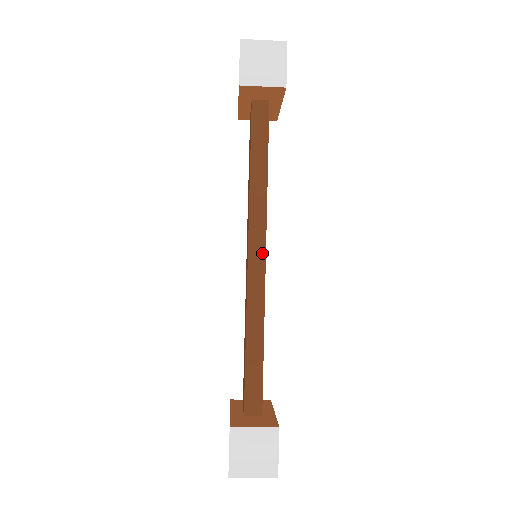
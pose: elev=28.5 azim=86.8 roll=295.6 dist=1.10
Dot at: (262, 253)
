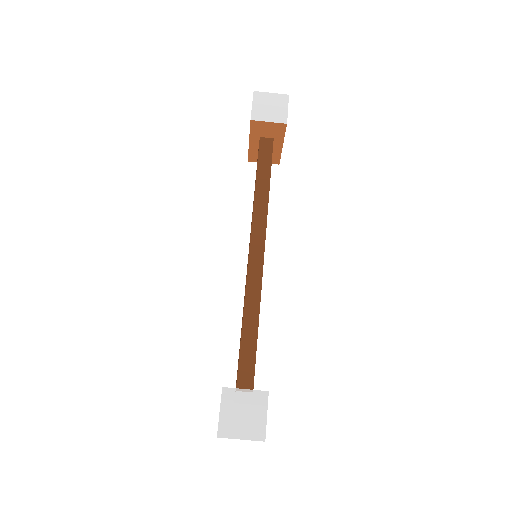
Dot at: (261, 249)
